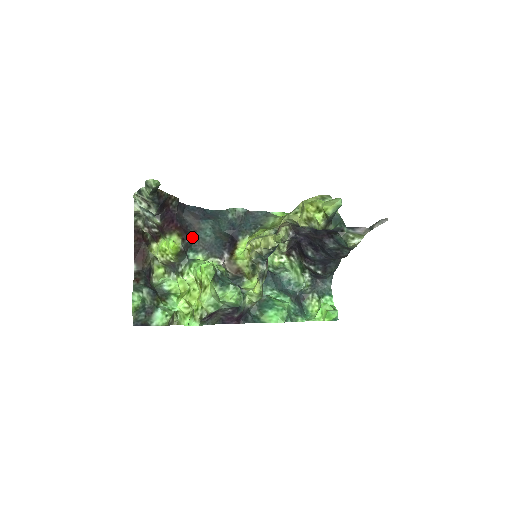
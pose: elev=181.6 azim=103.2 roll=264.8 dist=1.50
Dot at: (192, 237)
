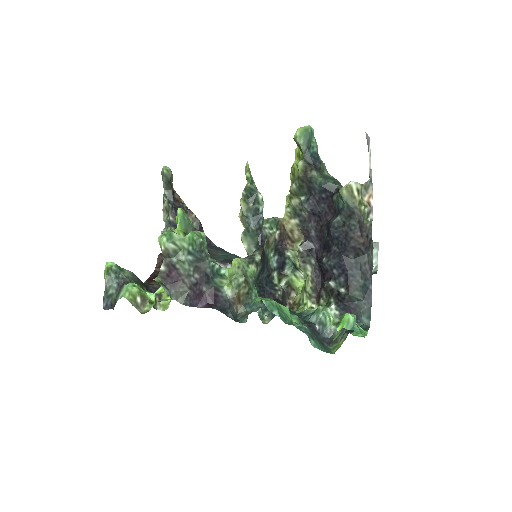
Dot at: occluded
